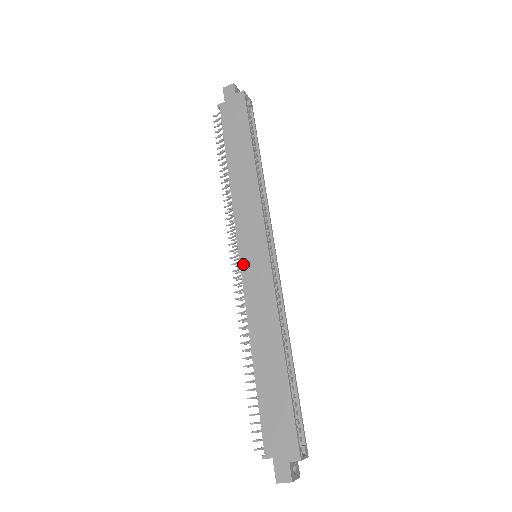
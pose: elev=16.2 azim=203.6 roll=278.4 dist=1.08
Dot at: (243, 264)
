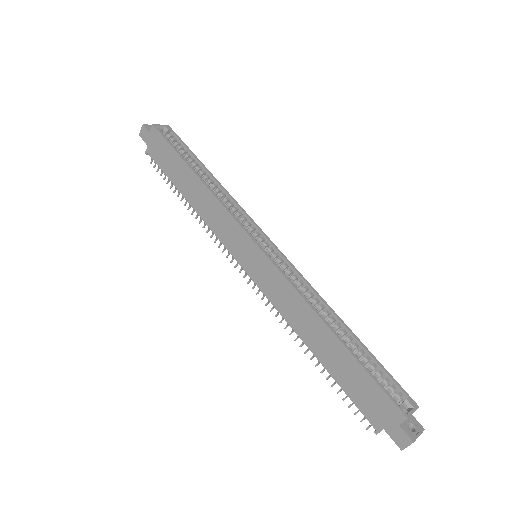
Dot at: (249, 272)
